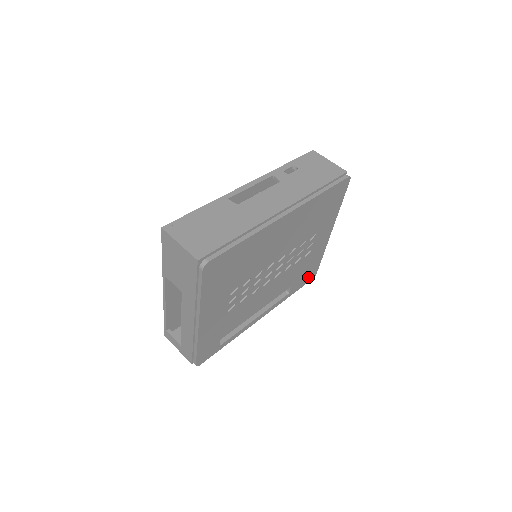
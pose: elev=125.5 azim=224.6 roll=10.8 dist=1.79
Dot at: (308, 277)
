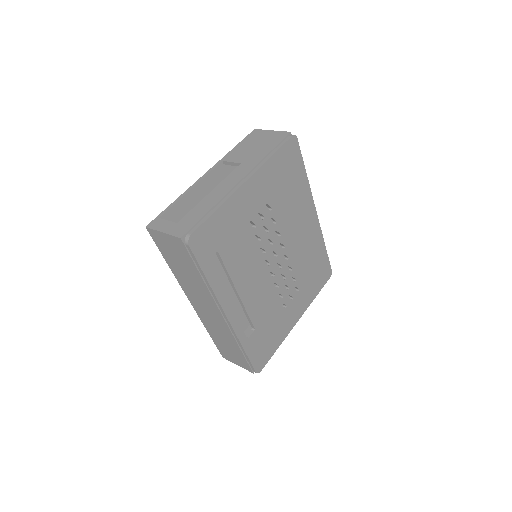
Dot at: (259, 357)
